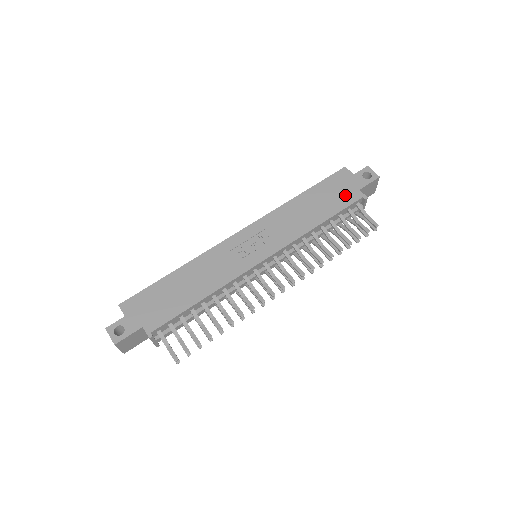
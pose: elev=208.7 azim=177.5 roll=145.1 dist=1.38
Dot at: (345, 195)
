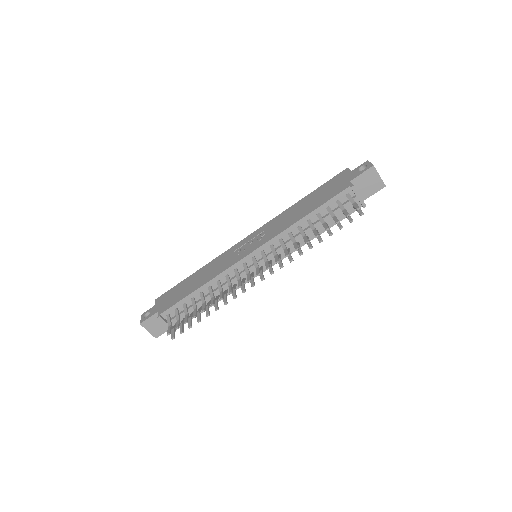
Dot at: (335, 189)
